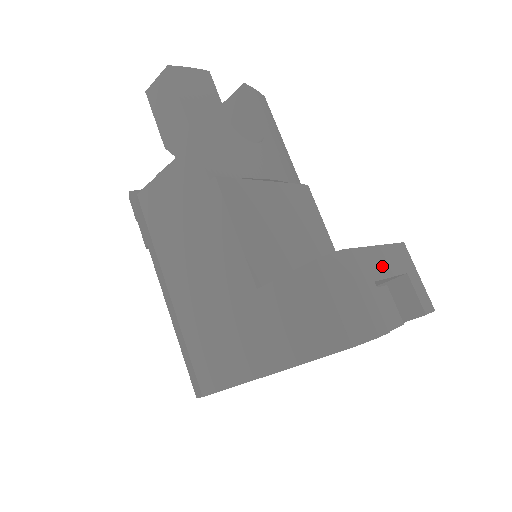
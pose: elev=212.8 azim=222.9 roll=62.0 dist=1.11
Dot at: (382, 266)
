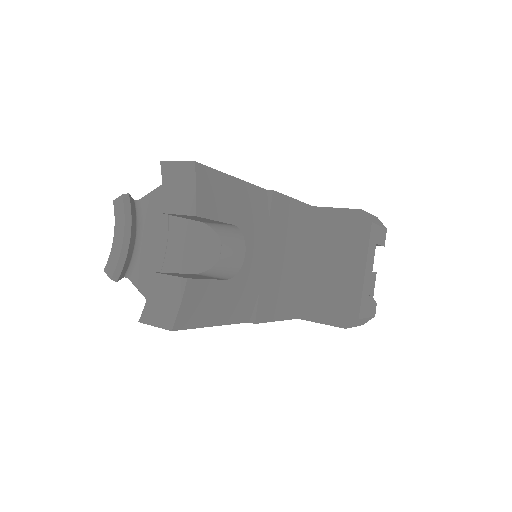
Dot at: (369, 277)
